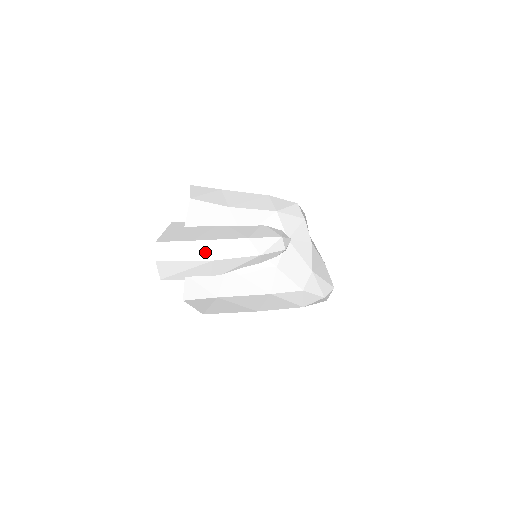
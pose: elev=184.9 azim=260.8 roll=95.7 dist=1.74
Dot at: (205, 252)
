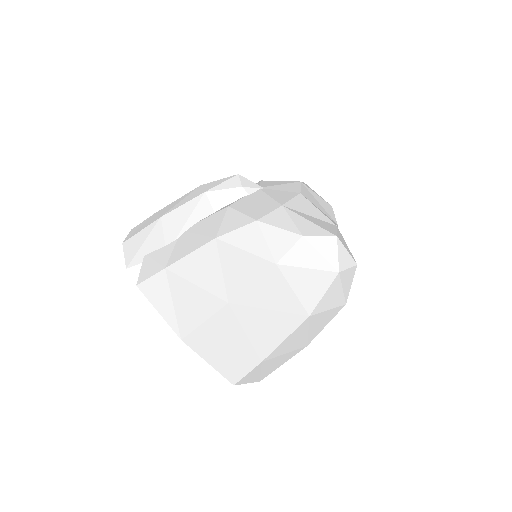
Dot at: (159, 215)
